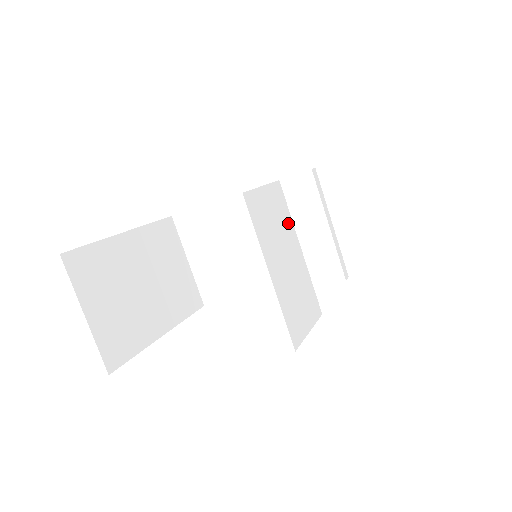
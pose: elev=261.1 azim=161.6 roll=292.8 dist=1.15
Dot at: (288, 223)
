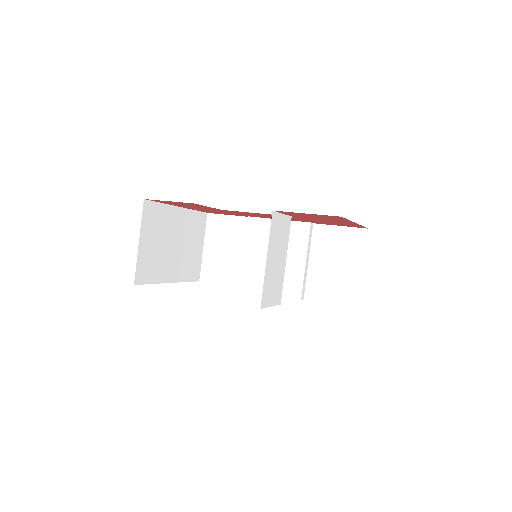
Dot at: (286, 242)
